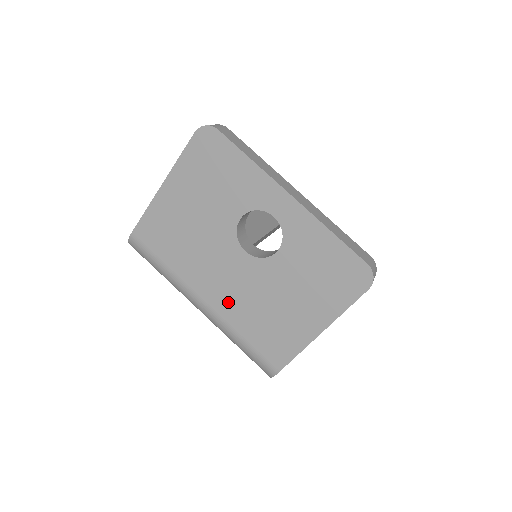
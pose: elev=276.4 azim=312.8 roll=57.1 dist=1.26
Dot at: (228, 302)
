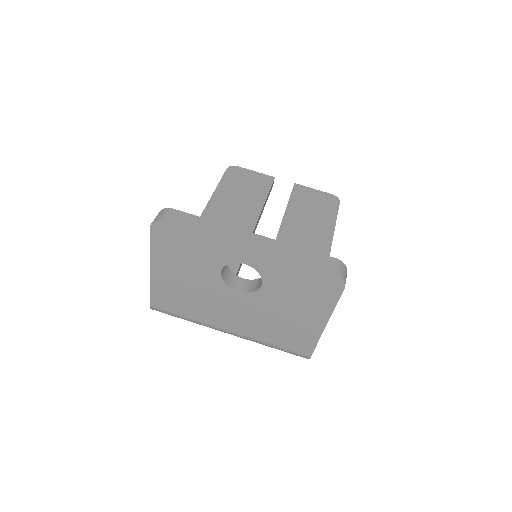
Dot at: (247, 326)
